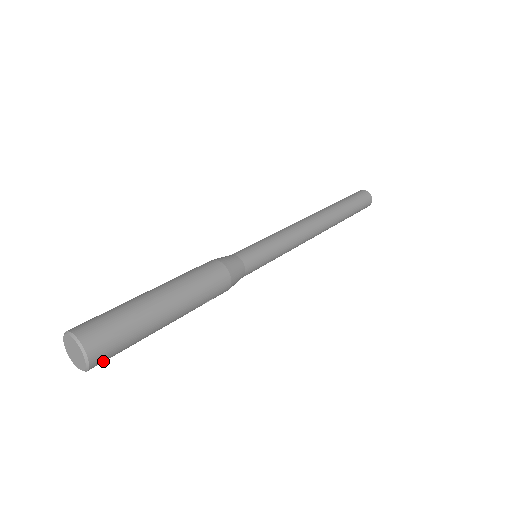
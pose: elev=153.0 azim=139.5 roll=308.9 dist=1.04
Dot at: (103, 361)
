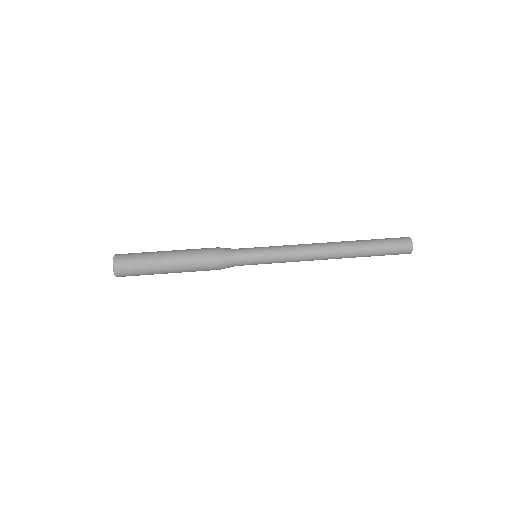
Dot at: (123, 271)
